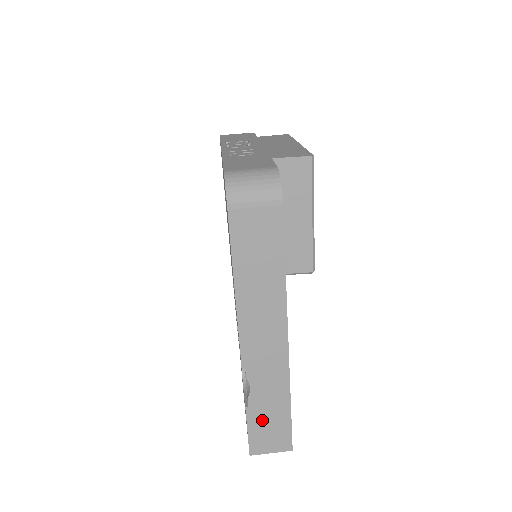
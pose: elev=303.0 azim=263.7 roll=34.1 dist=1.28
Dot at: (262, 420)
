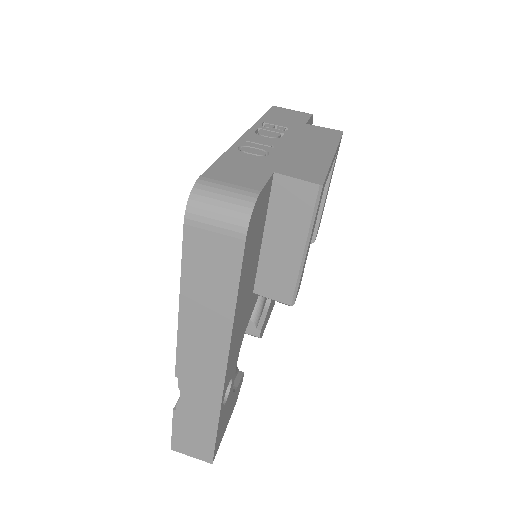
Dot at: (187, 427)
